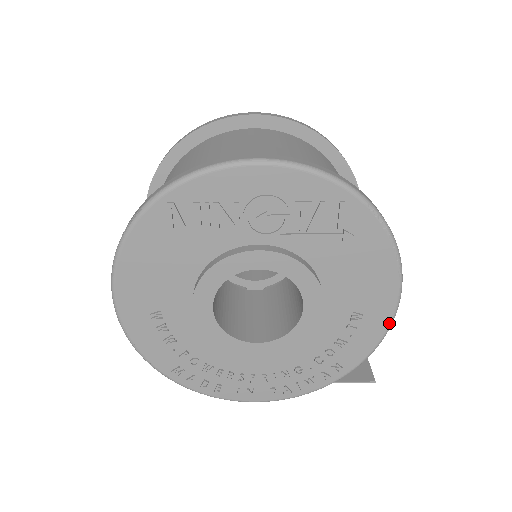
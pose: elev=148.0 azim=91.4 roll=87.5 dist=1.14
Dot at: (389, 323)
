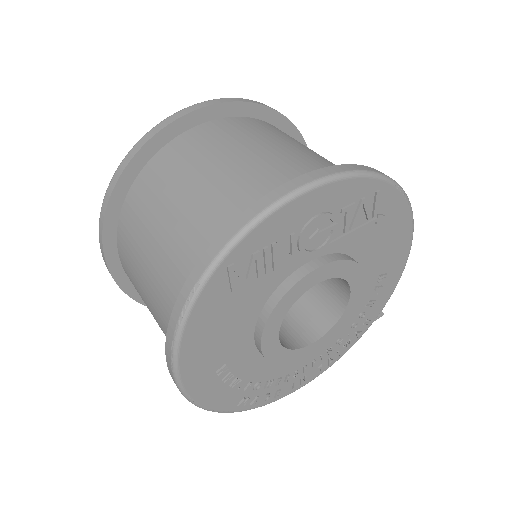
Dot at: (403, 269)
